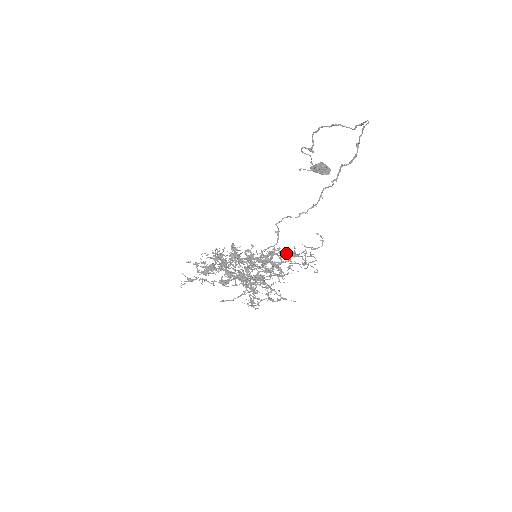
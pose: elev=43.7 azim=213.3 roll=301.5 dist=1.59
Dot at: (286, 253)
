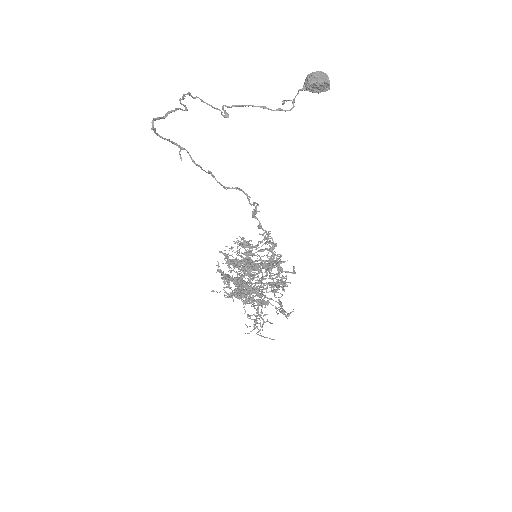
Dot at: (270, 260)
